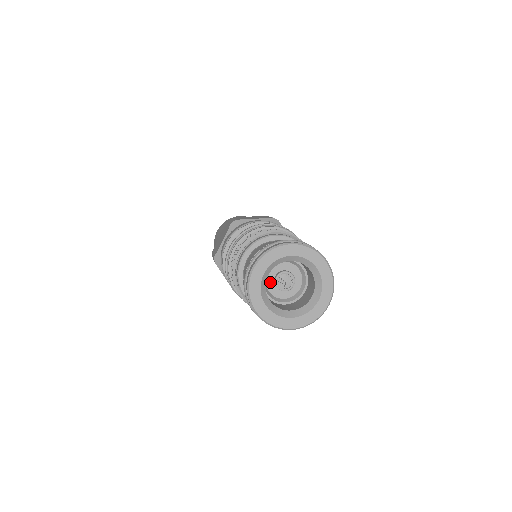
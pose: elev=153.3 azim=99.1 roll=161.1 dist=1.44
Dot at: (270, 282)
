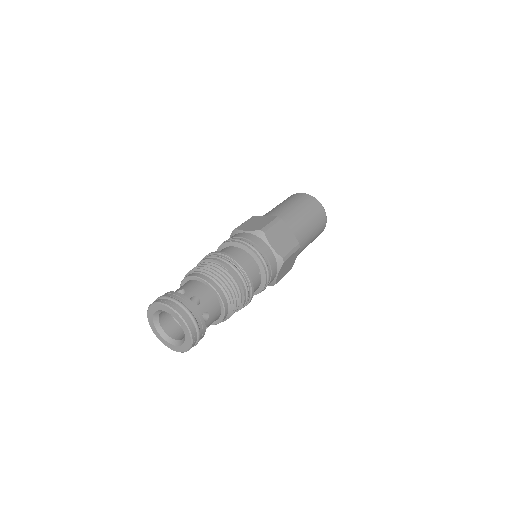
Dot at: occluded
